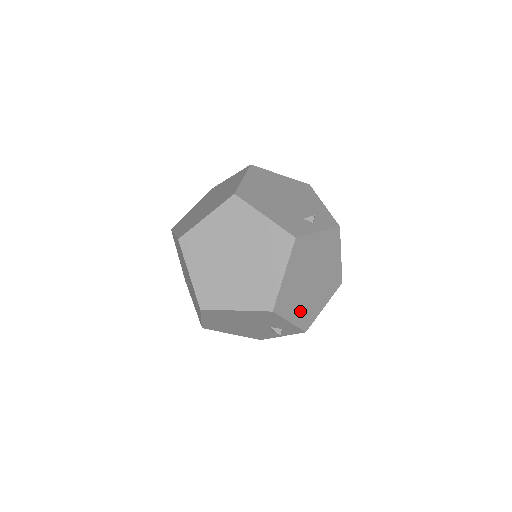
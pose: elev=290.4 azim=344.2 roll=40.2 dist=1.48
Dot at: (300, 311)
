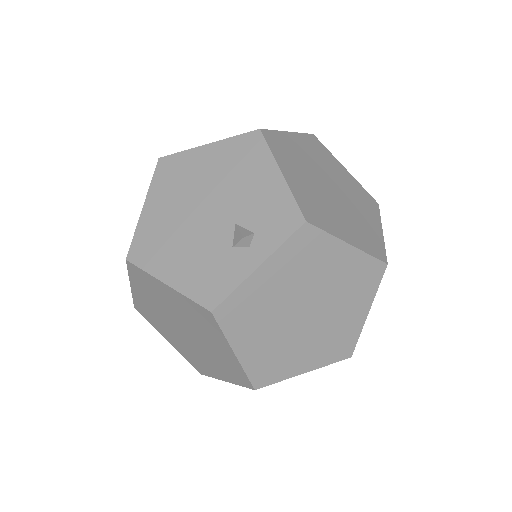
Dot at: (314, 352)
